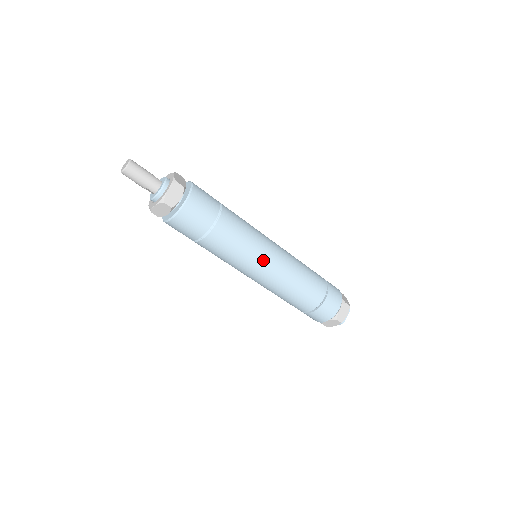
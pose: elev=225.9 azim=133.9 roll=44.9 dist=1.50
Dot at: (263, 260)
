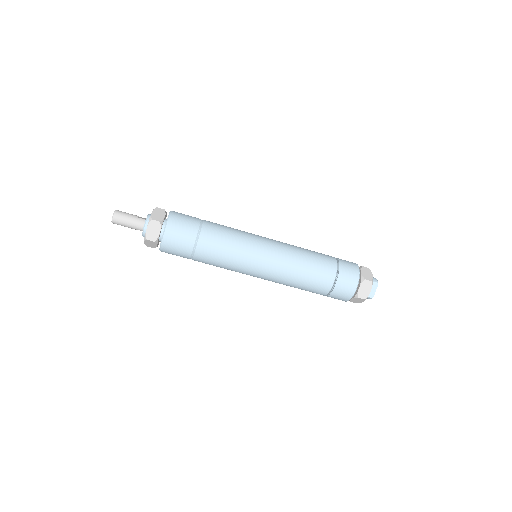
Dot at: (254, 262)
